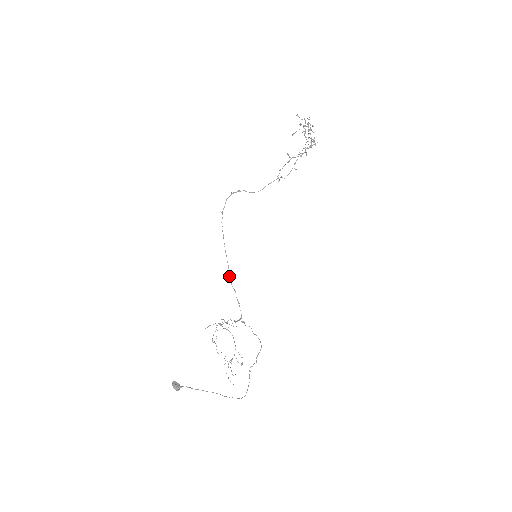
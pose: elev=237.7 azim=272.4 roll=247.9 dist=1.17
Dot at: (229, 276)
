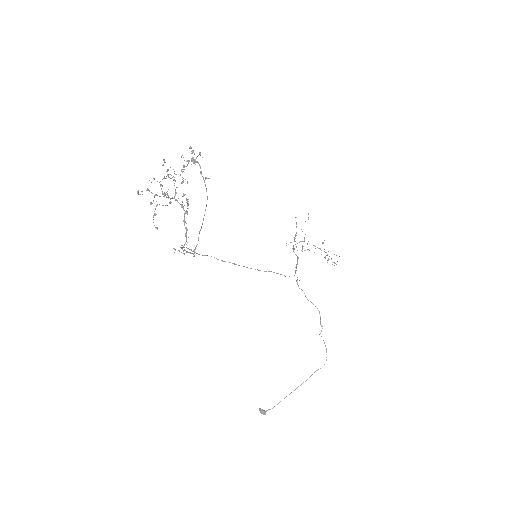
Dot at: occluded
